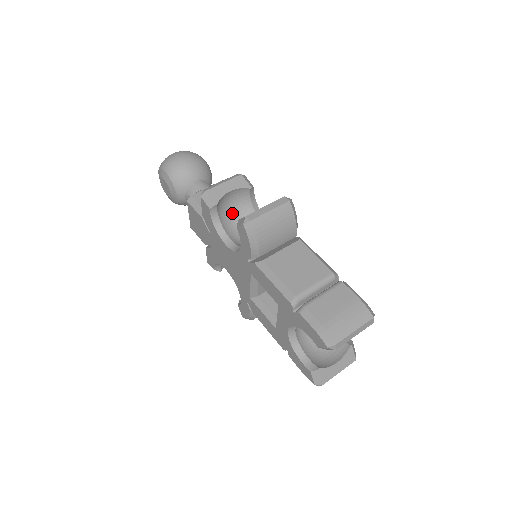
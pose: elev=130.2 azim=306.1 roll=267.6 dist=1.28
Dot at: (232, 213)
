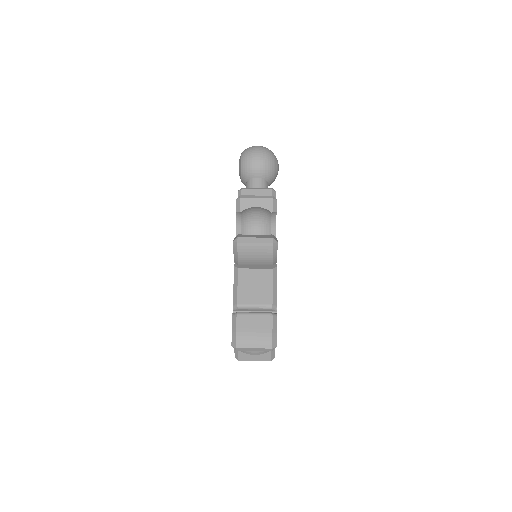
Dot at: (255, 219)
